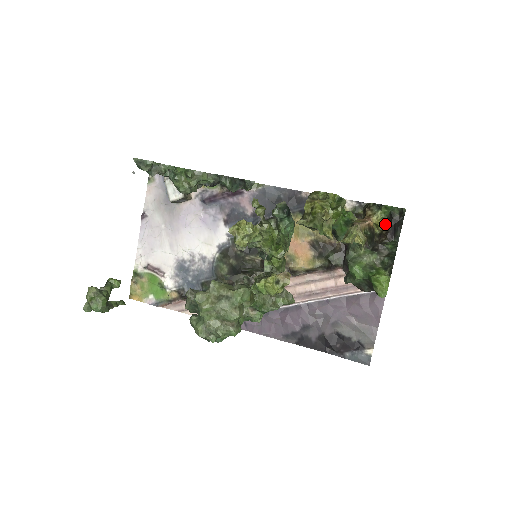
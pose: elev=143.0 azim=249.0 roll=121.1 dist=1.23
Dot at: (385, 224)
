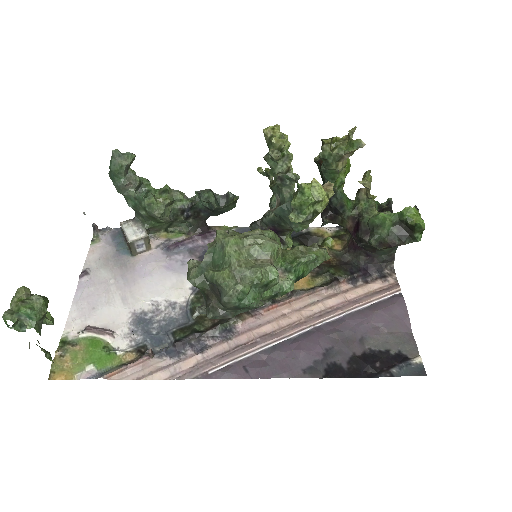
Dot at: occluded
